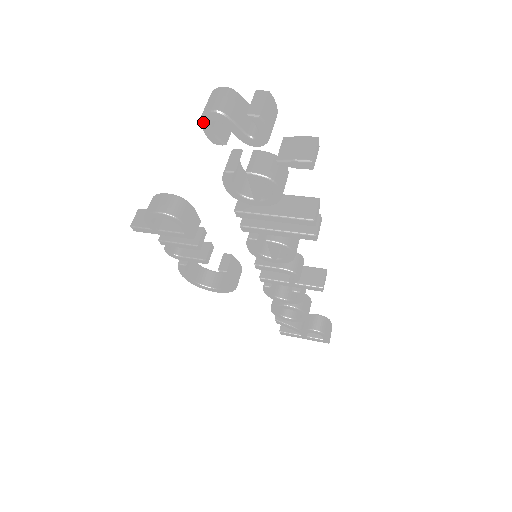
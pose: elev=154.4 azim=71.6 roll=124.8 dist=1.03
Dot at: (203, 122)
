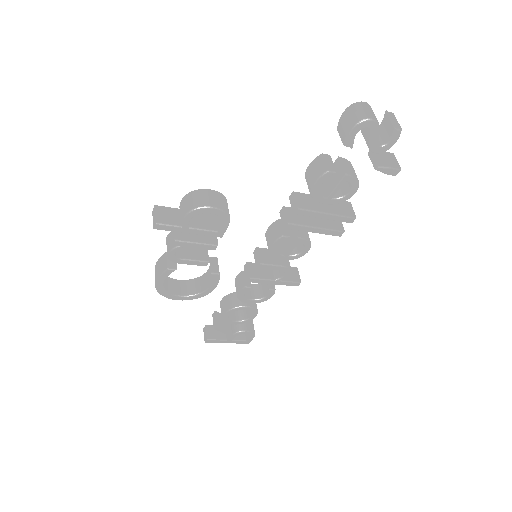
Dot at: (357, 127)
